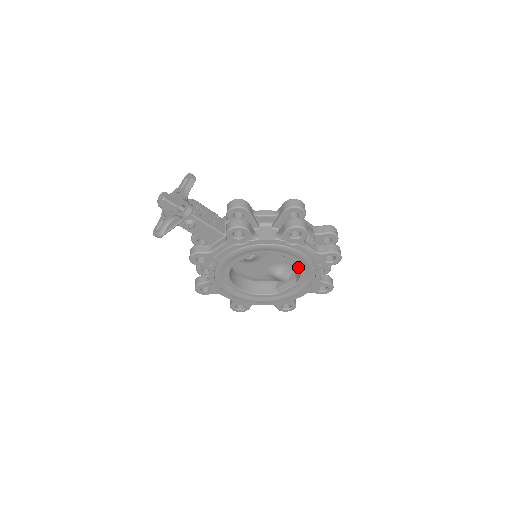
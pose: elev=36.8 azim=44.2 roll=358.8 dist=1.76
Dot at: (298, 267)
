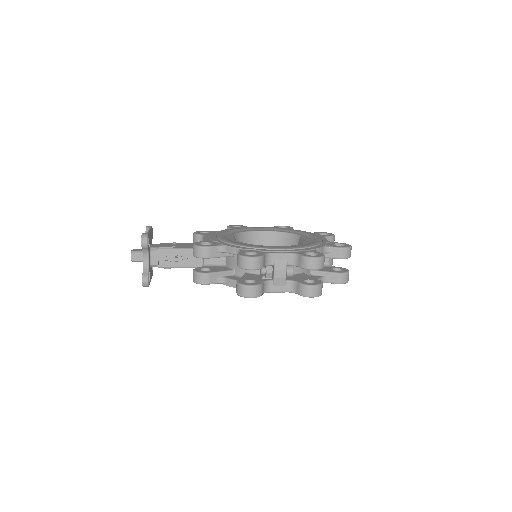
Dot at: occluded
